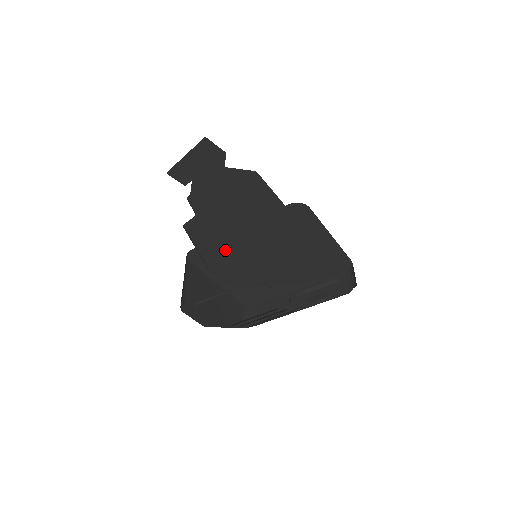
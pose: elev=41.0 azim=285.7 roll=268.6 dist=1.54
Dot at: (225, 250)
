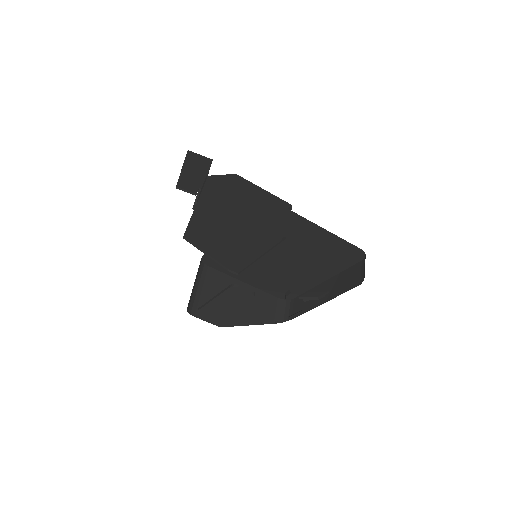
Dot at: (232, 252)
